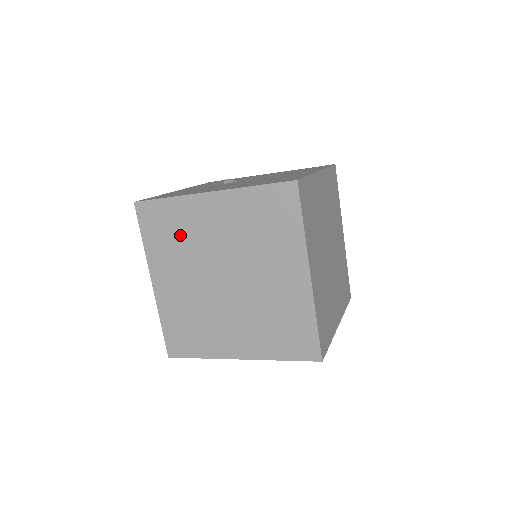
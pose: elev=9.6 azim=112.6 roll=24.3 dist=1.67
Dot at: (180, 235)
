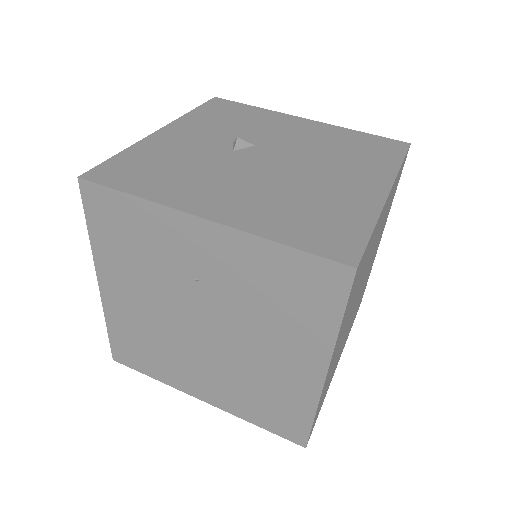
Dot at: (146, 251)
